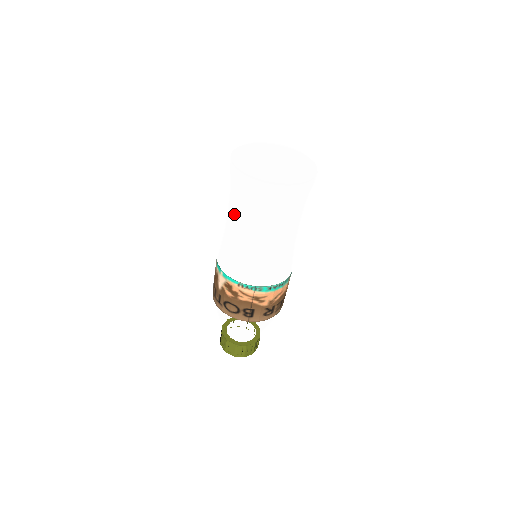
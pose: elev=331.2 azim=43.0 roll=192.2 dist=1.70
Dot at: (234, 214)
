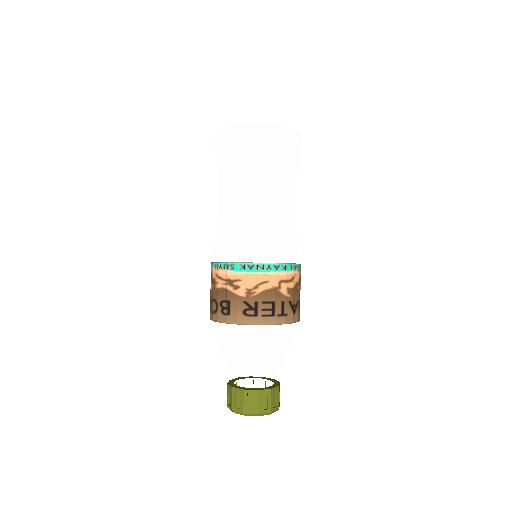
Dot at: occluded
